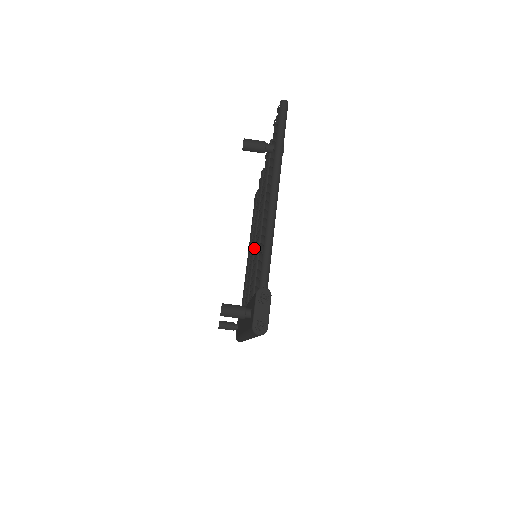
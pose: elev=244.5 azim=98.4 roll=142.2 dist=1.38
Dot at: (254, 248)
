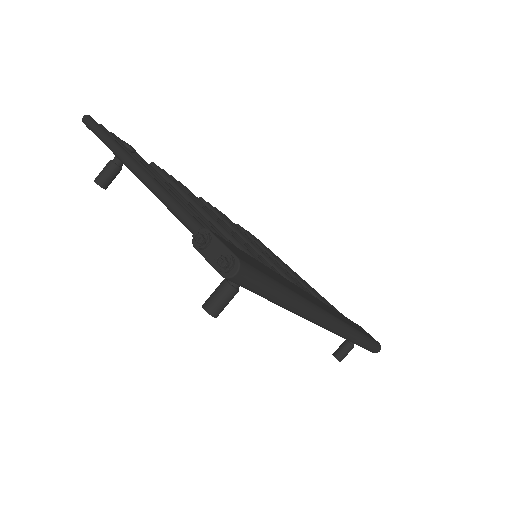
Dot at: occluded
